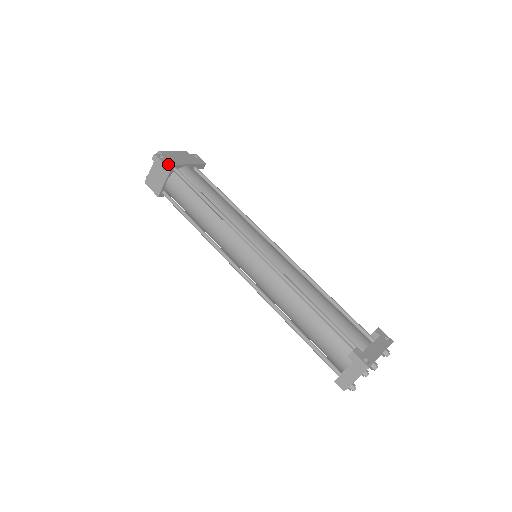
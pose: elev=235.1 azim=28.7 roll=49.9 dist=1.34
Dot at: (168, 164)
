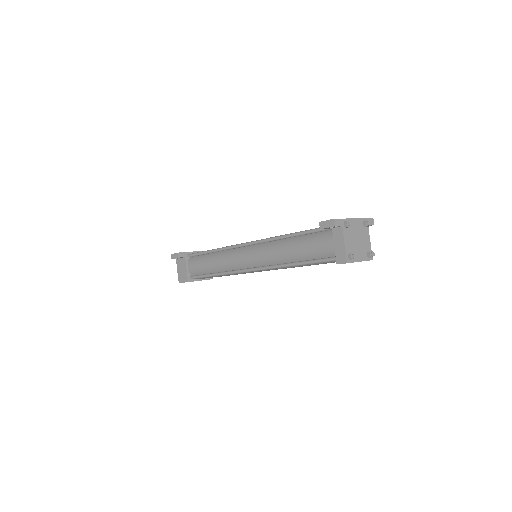
Dot at: (180, 252)
